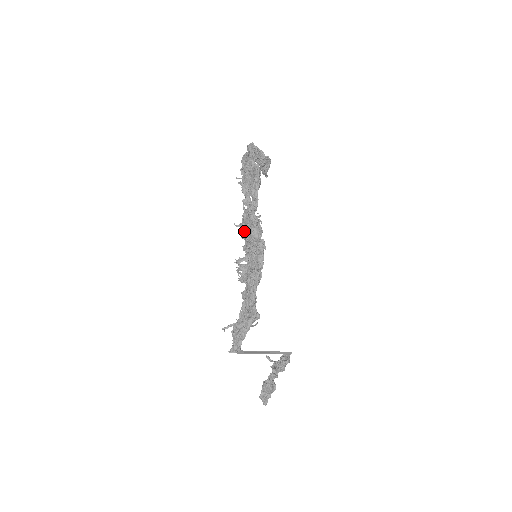
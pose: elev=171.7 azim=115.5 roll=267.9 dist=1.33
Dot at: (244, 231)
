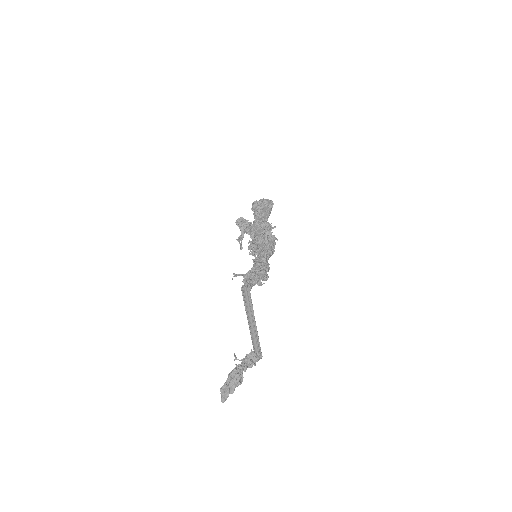
Dot at: (255, 231)
